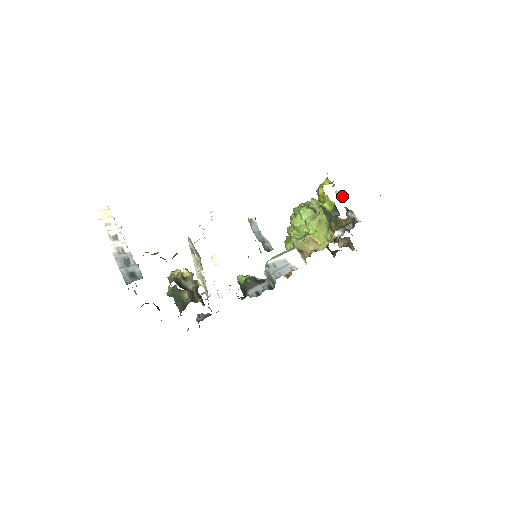
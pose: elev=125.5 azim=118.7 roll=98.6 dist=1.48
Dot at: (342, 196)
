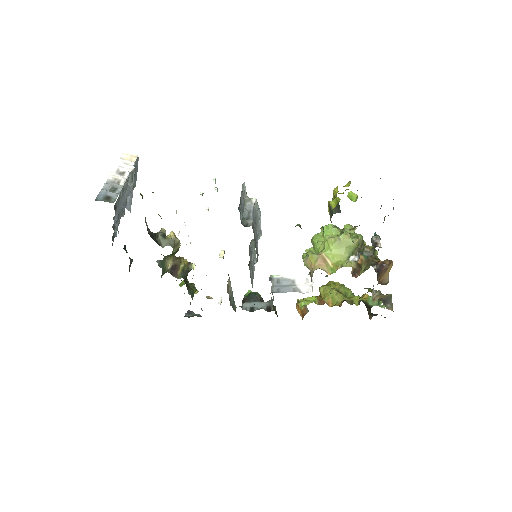
Dot at: (355, 198)
